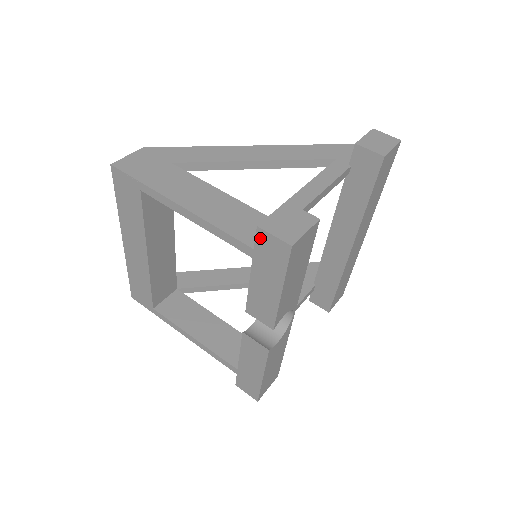
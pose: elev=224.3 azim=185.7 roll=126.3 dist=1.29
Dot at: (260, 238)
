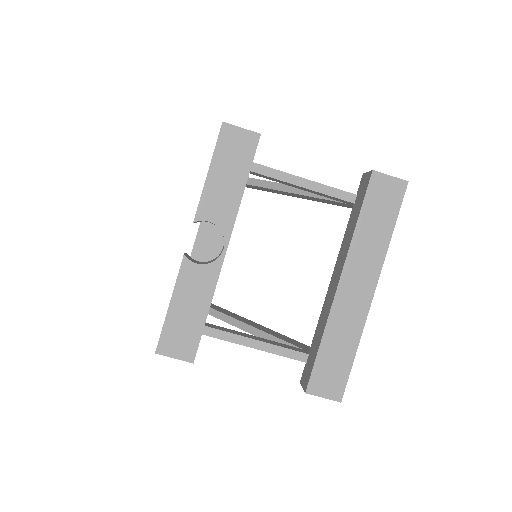
Dot at: occluded
